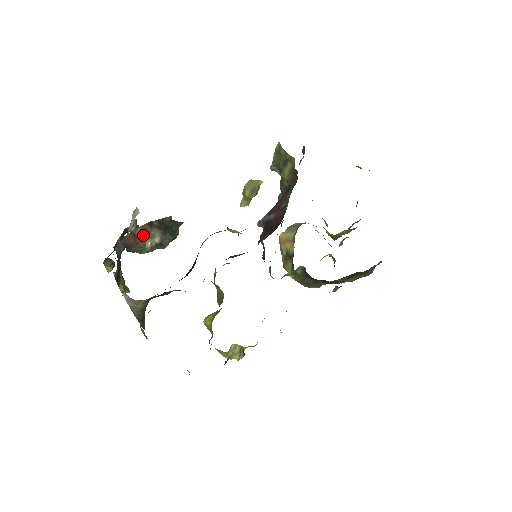
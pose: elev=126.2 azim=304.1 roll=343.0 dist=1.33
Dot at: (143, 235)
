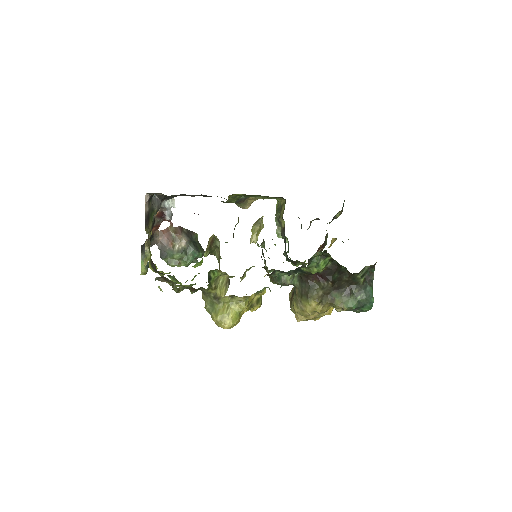
Dot at: (174, 236)
